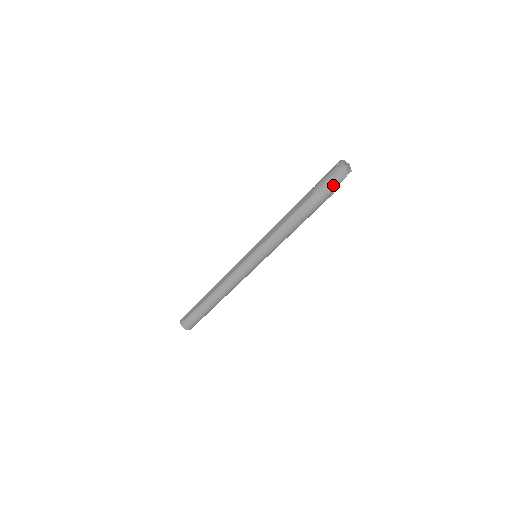
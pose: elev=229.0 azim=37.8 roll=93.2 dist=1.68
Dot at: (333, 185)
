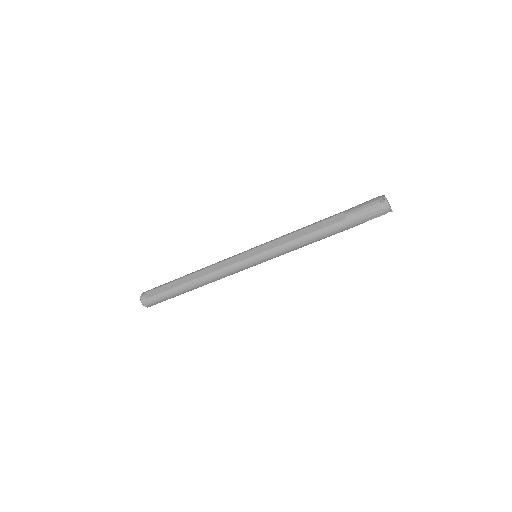
Dot at: (369, 218)
